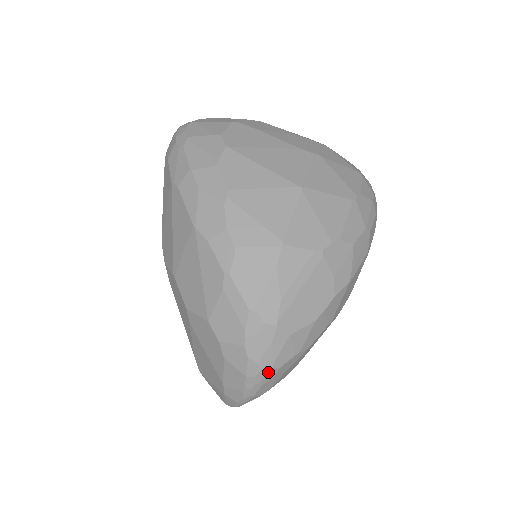
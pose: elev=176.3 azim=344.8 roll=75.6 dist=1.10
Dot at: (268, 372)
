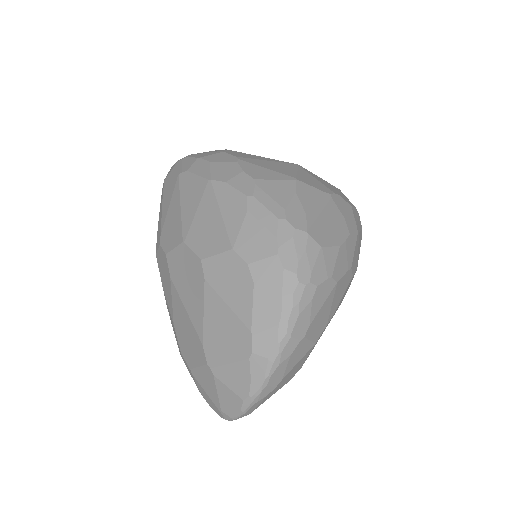
Dot at: (306, 288)
